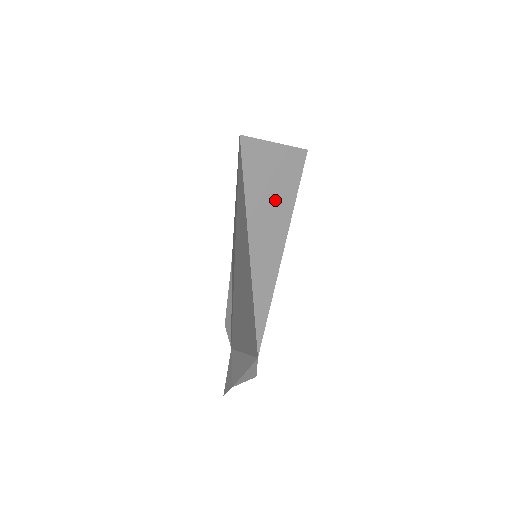
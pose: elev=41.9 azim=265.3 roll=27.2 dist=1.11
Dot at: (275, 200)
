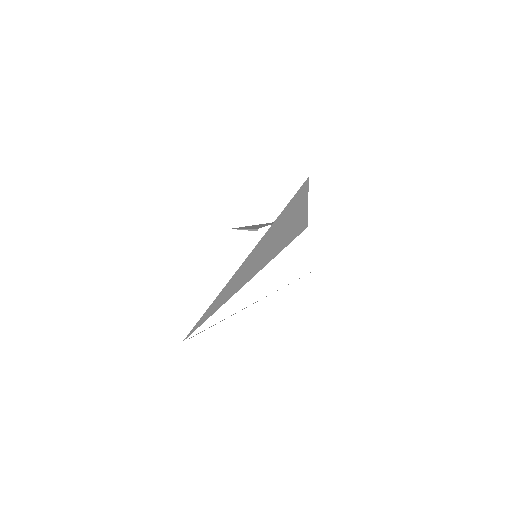
Dot at: (282, 234)
